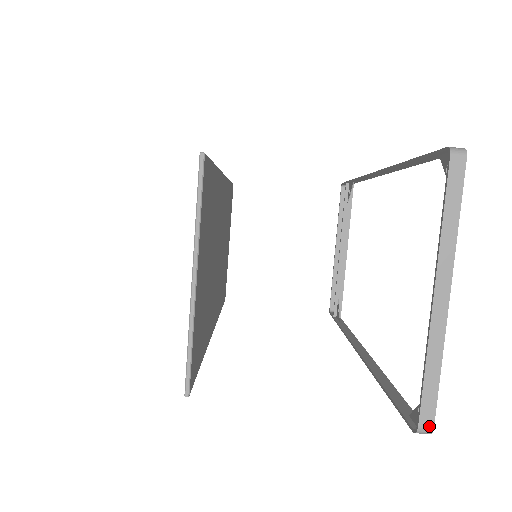
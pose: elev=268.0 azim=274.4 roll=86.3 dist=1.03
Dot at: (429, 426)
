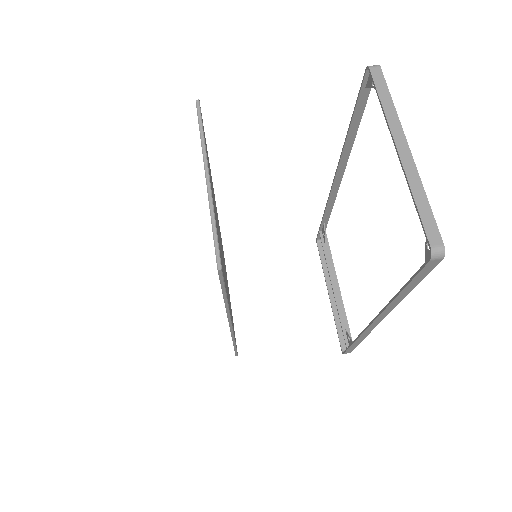
Dot at: (439, 244)
